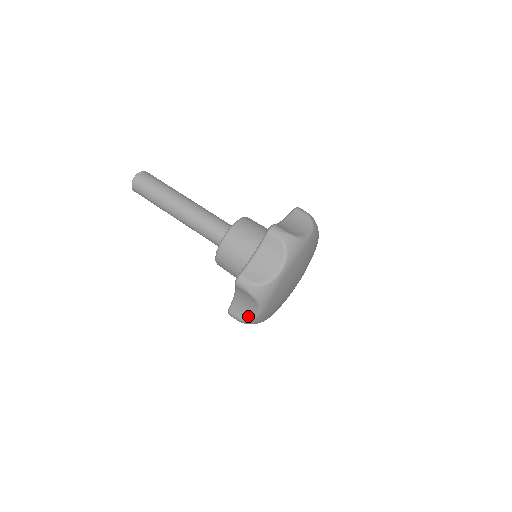
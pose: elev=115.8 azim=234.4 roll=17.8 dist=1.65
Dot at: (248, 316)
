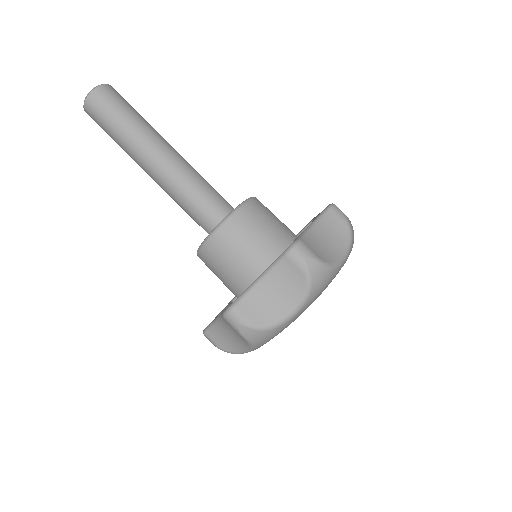
Dot at: (231, 348)
